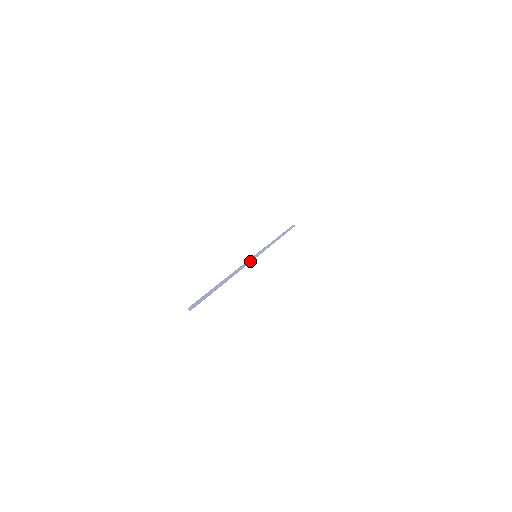
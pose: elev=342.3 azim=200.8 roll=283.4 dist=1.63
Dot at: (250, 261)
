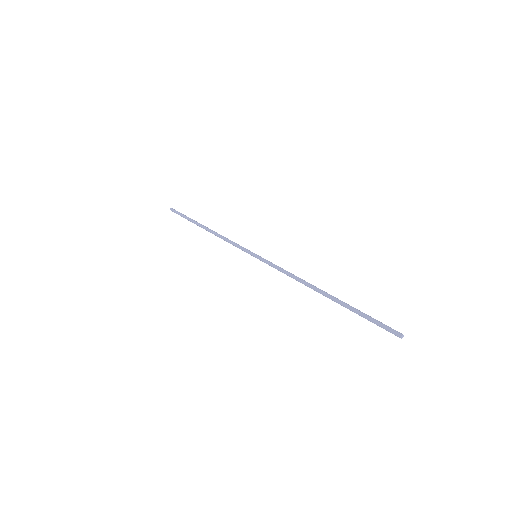
Dot at: (272, 263)
